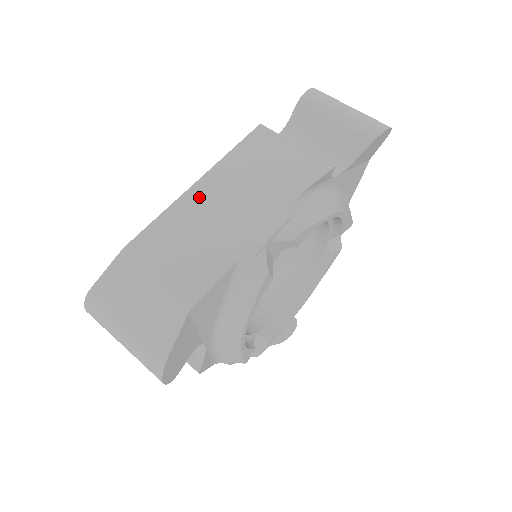
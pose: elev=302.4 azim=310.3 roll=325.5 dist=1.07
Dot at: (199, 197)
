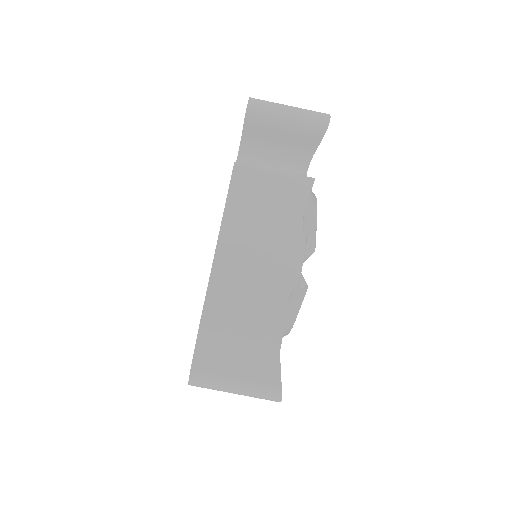
Dot at: (228, 256)
